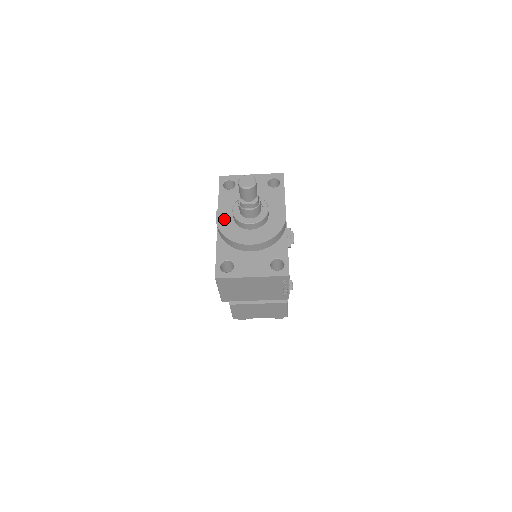
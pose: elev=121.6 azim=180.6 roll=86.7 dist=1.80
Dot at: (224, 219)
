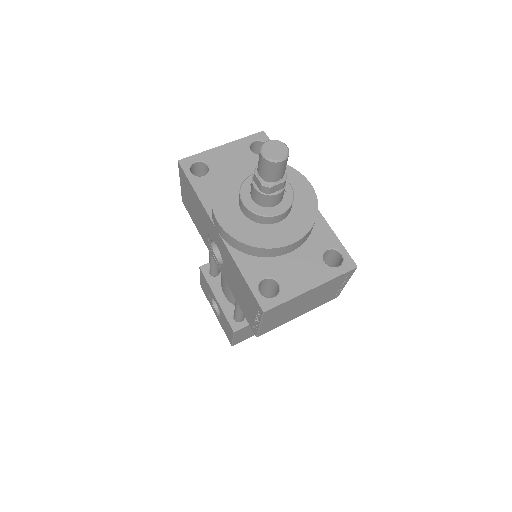
Dot at: (232, 220)
